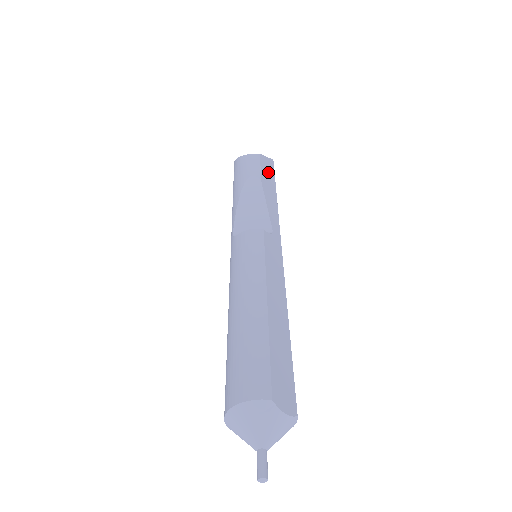
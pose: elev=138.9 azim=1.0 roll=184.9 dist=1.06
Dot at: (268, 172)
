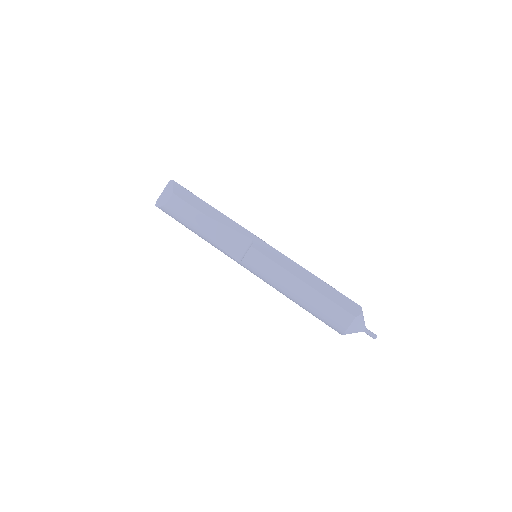
Dot at: (191, 198)
